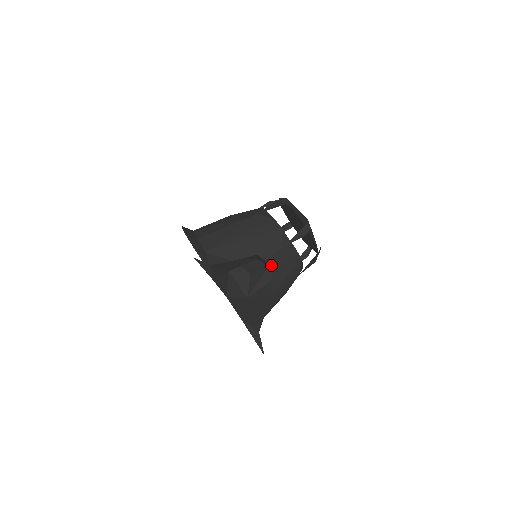
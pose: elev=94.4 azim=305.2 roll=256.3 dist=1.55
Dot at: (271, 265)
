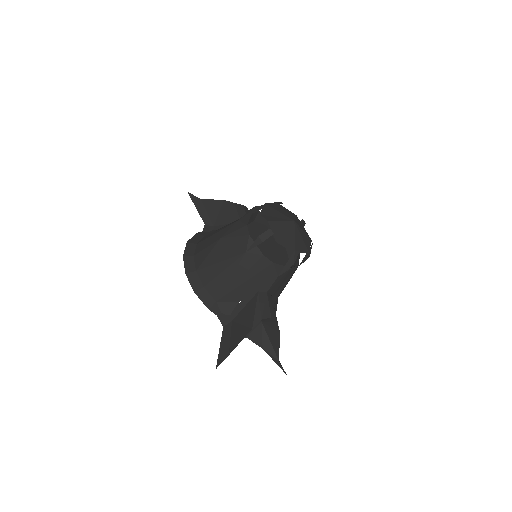
Dot at: (272, 289)
